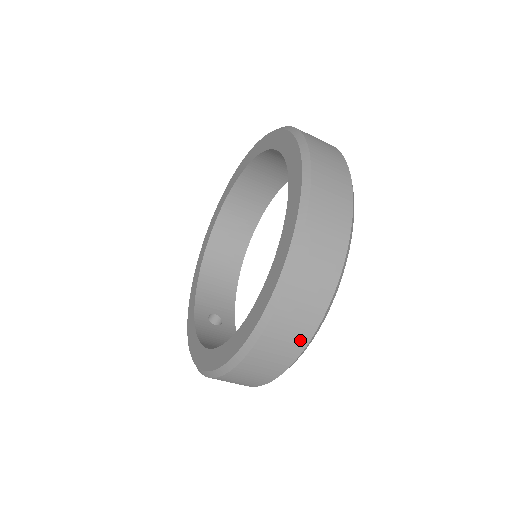
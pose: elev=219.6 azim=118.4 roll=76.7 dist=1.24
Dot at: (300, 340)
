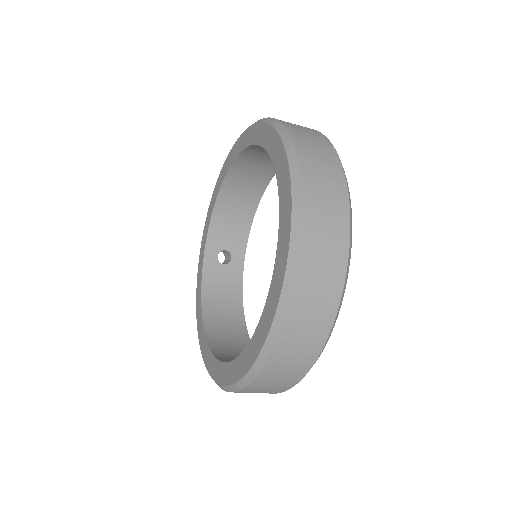
Dot at: occluded
